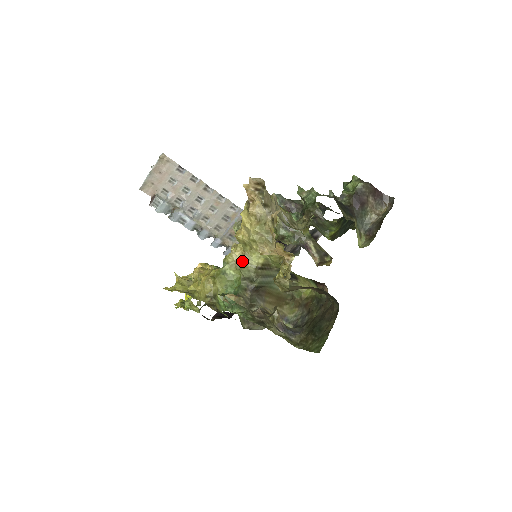
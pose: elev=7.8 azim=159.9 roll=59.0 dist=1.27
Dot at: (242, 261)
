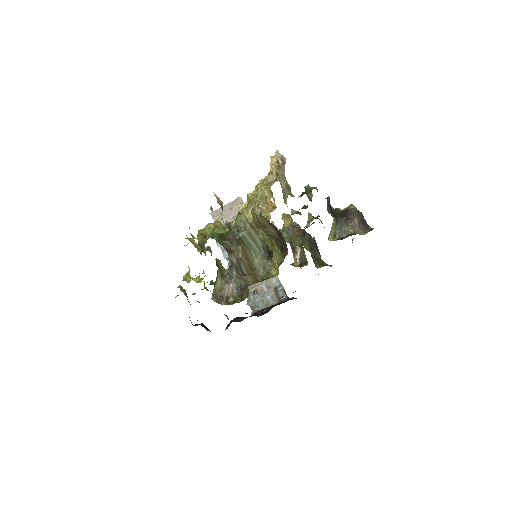
Dot at: (241, 212)
